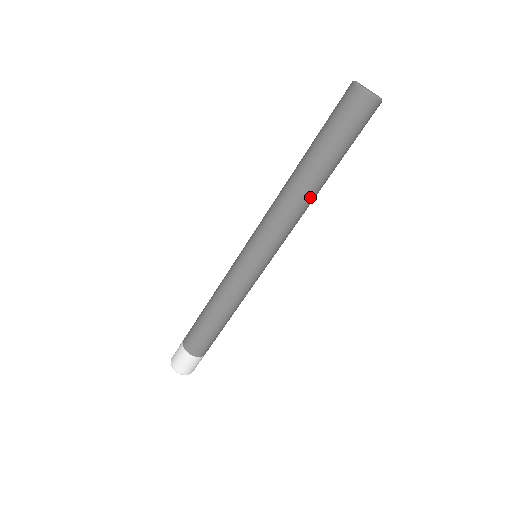
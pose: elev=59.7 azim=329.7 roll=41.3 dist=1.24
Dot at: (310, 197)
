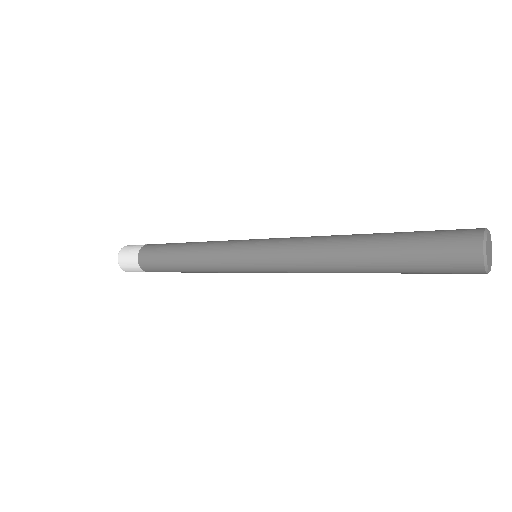
Dot at: occluded
